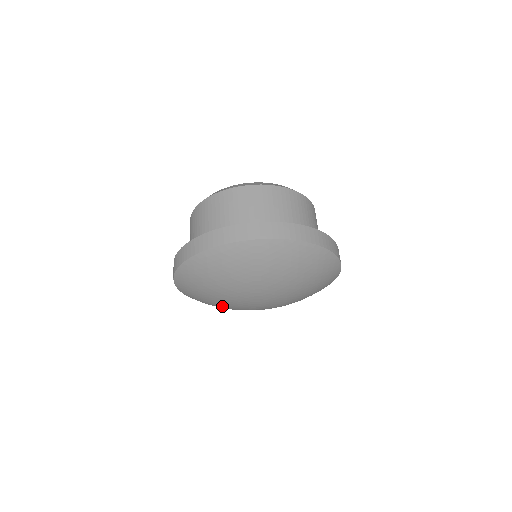
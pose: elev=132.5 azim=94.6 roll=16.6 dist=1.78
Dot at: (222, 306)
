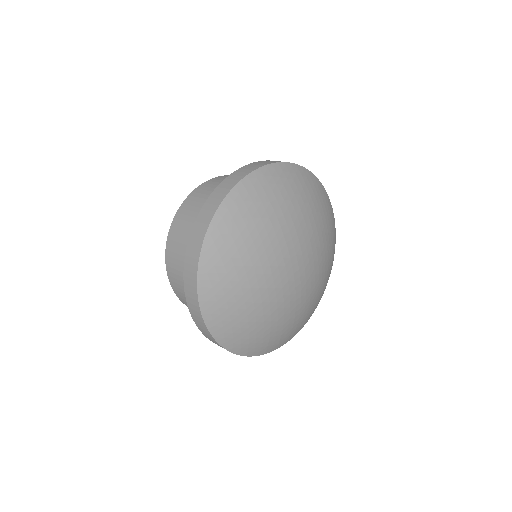
Dot at: (266, 318)
